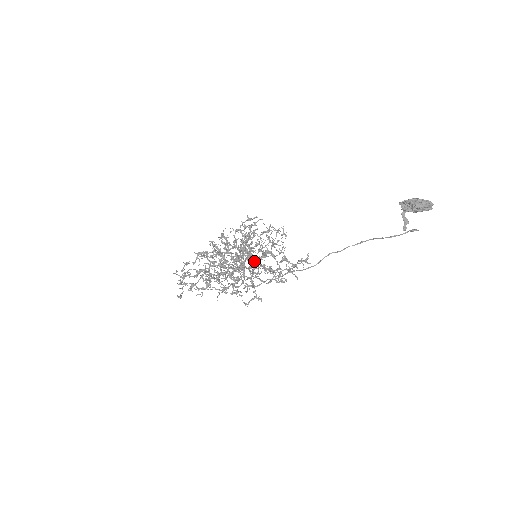
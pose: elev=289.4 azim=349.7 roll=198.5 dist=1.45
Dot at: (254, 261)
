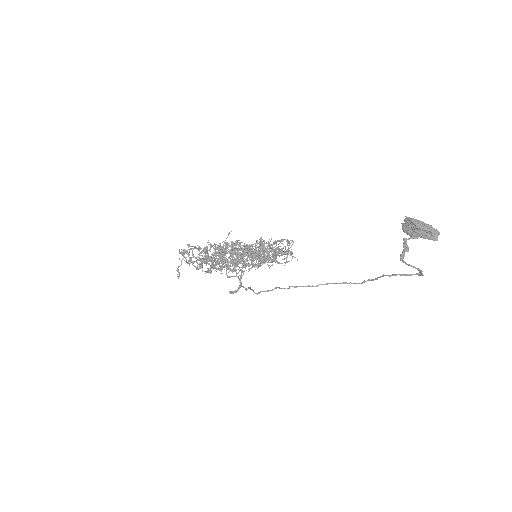
Dot at: occluded
